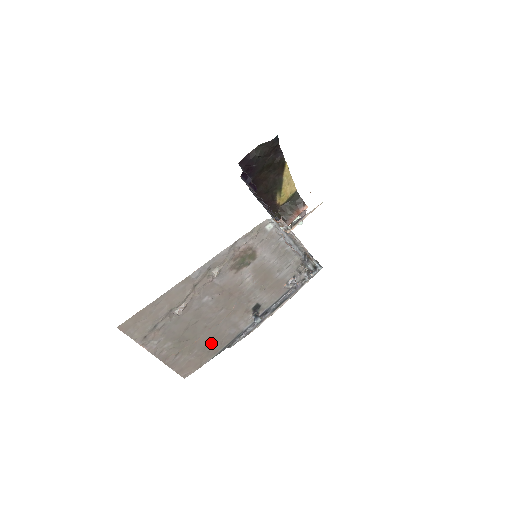
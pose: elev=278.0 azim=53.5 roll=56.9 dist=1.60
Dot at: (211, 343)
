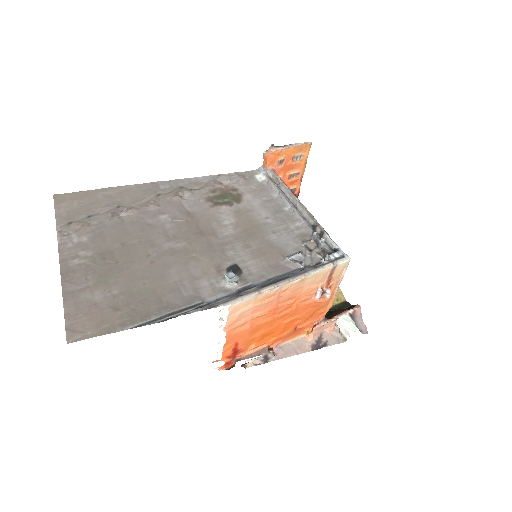
Dot at: (145, 293)
